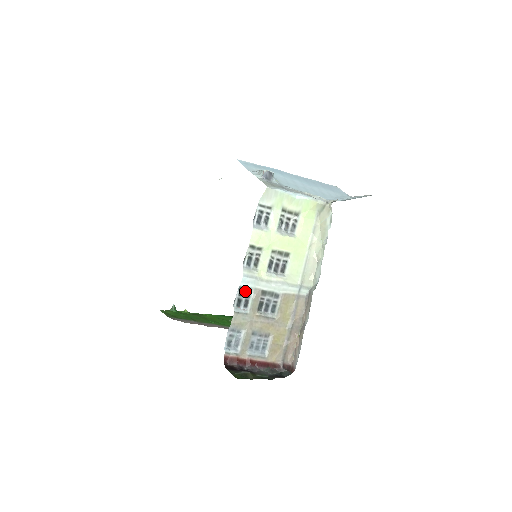
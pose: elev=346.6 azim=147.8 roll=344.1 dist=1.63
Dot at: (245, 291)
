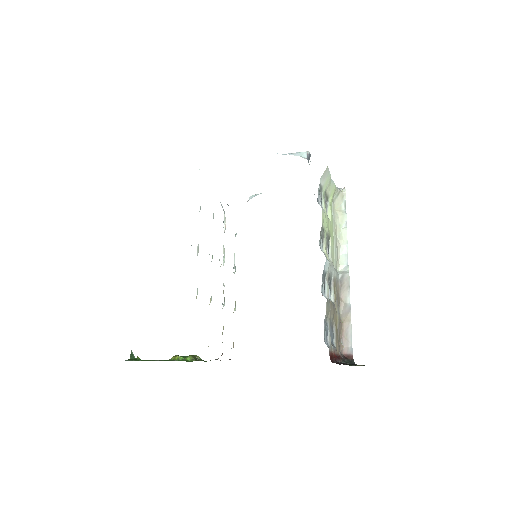
Dot at: (324, 276)
